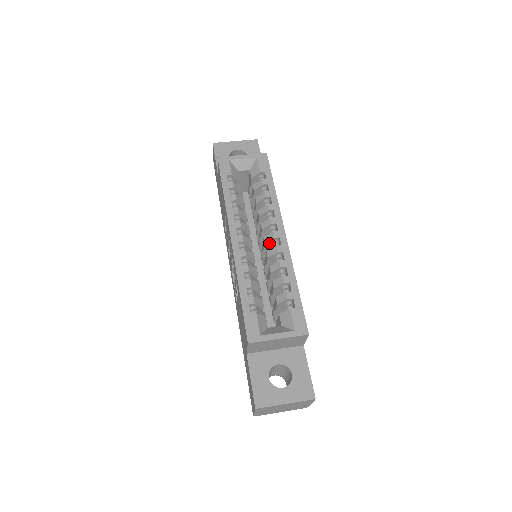
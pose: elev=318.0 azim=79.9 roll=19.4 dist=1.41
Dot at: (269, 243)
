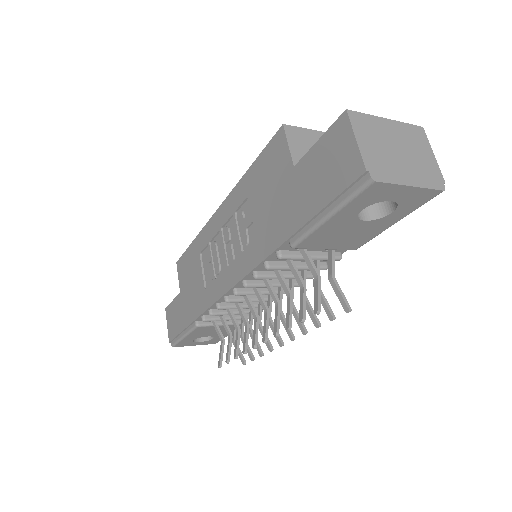
Dot at: occluded
